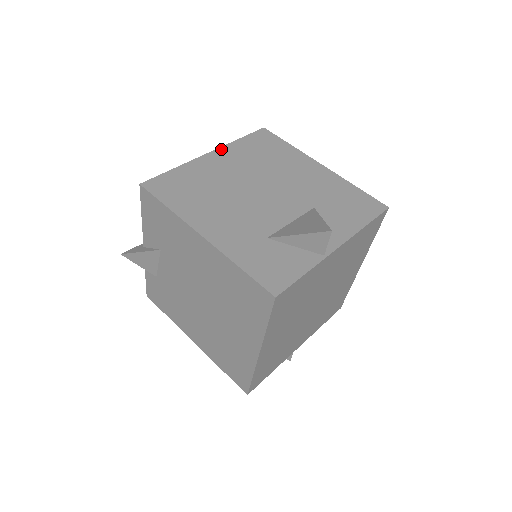
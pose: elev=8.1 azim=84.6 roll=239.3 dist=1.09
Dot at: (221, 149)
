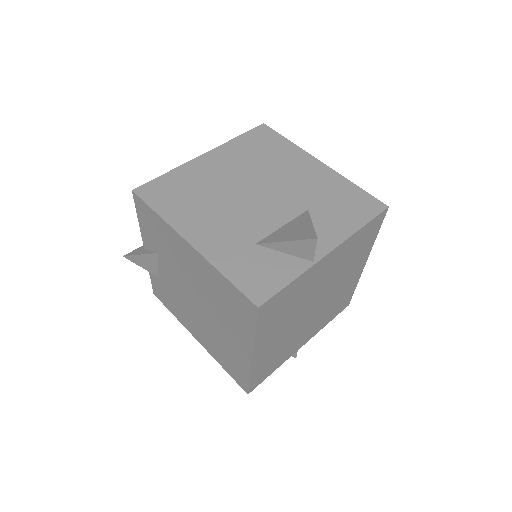
Dot at: (217, 149)
